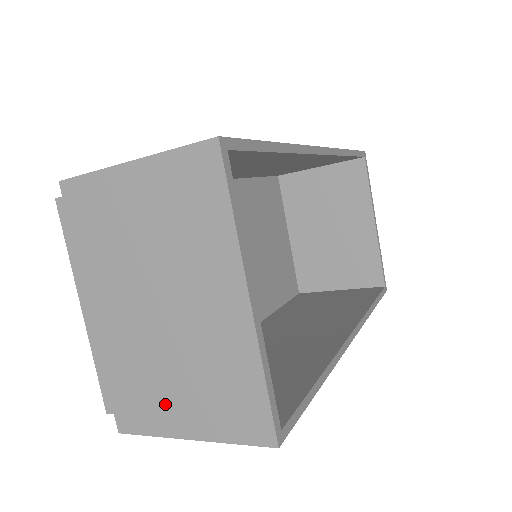
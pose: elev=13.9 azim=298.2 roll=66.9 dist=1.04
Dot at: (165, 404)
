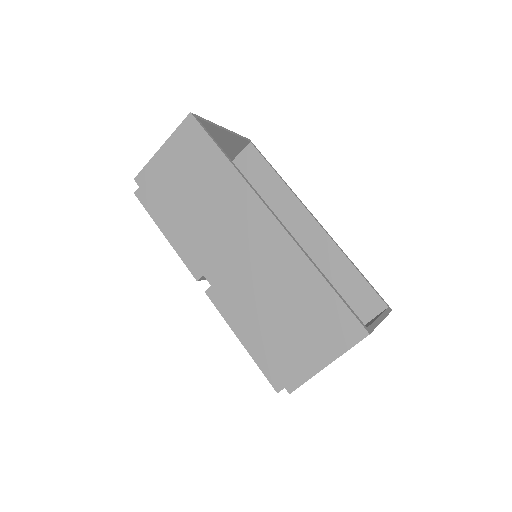
Dot at: occluded
